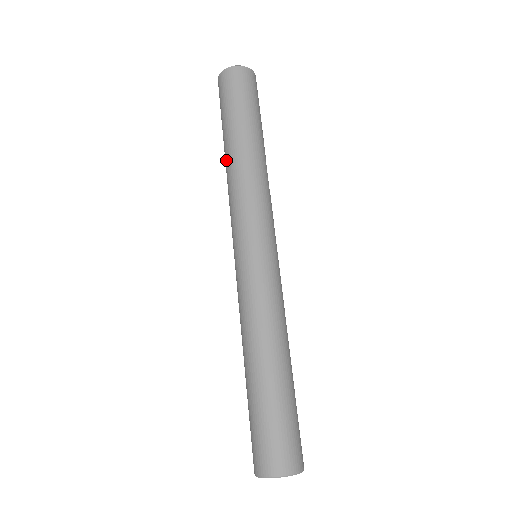
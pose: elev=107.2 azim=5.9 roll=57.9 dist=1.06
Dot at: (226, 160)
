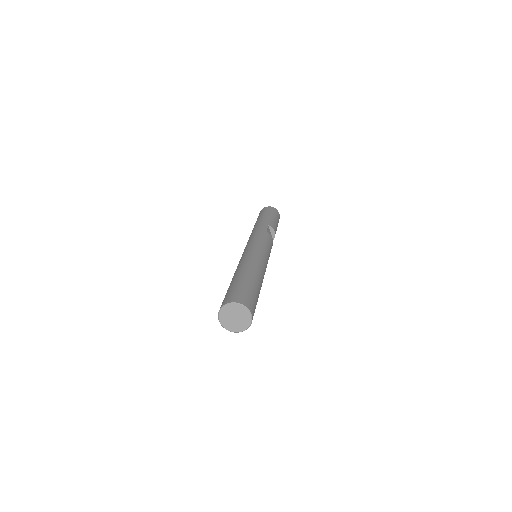
Dot at: occluded
